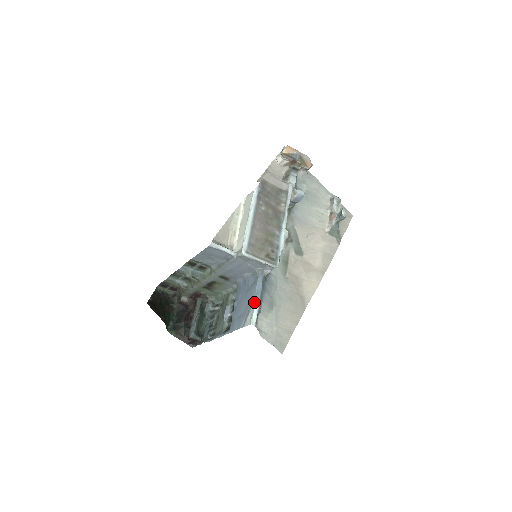
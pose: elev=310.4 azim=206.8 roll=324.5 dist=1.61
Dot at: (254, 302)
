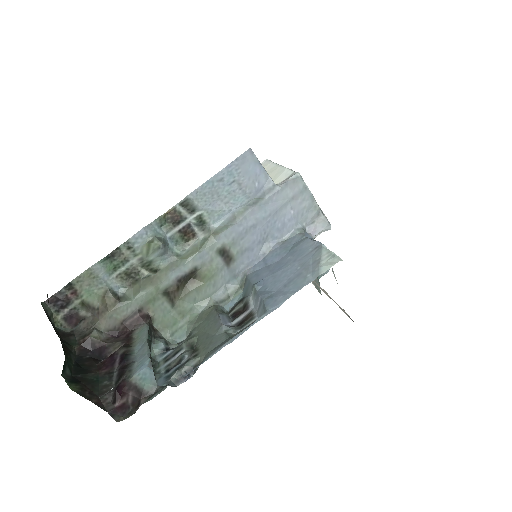
Dot at: (323, 246)
